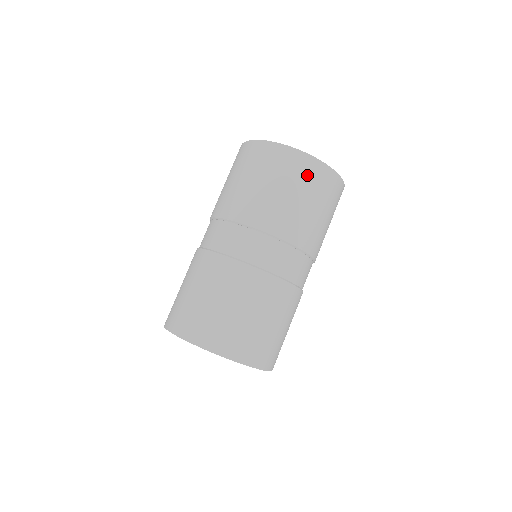
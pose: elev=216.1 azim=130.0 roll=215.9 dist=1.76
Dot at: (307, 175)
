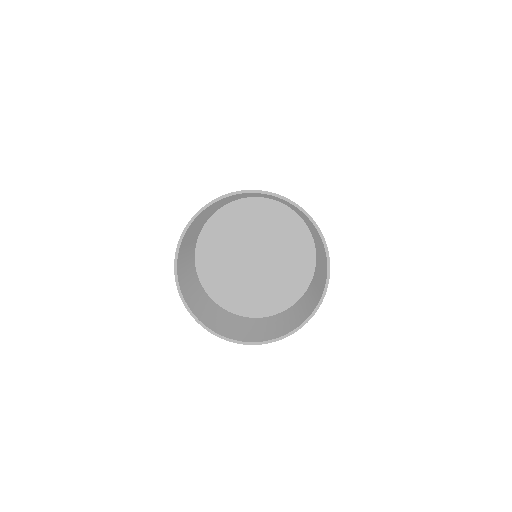
Dot at: occluded
